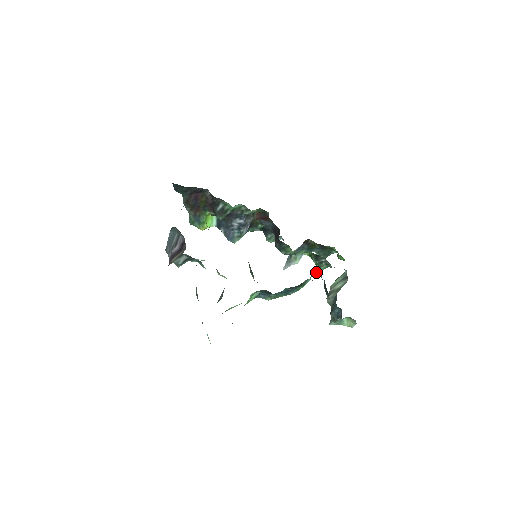
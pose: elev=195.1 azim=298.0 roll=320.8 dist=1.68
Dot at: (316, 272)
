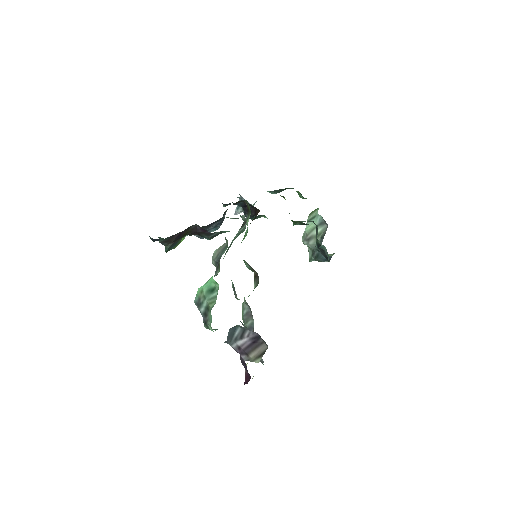
Dot at: occluded
